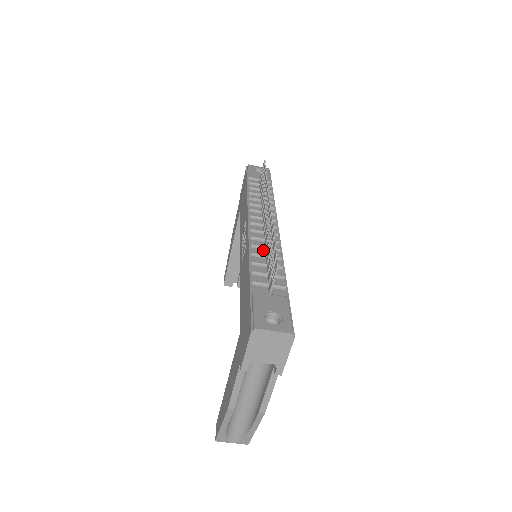
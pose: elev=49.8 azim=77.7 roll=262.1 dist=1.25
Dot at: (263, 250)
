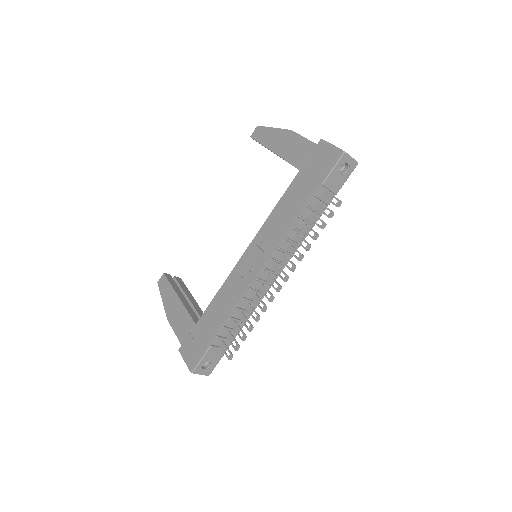
Dot at: (248, 302)
